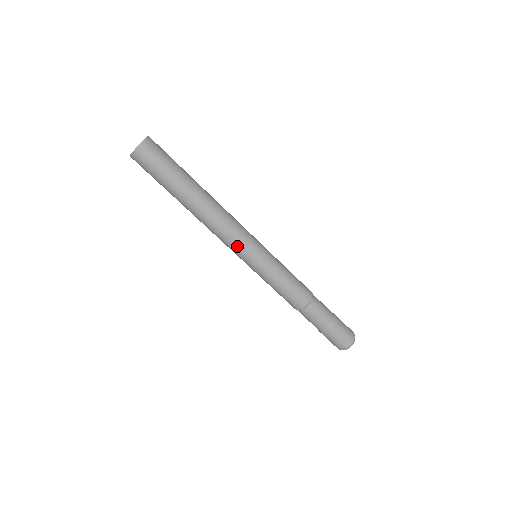
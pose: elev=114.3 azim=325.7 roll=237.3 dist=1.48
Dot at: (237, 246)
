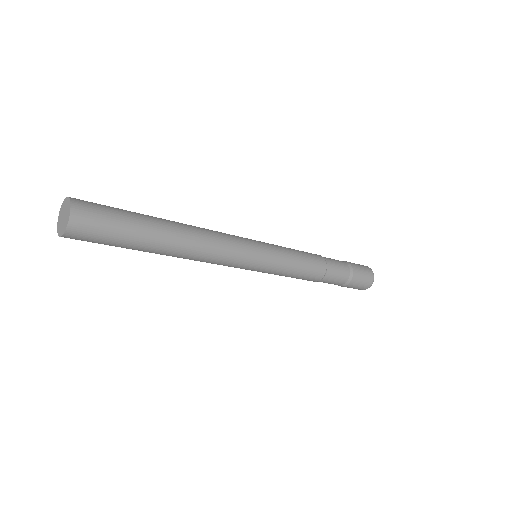
Dot at: (241, 255)
